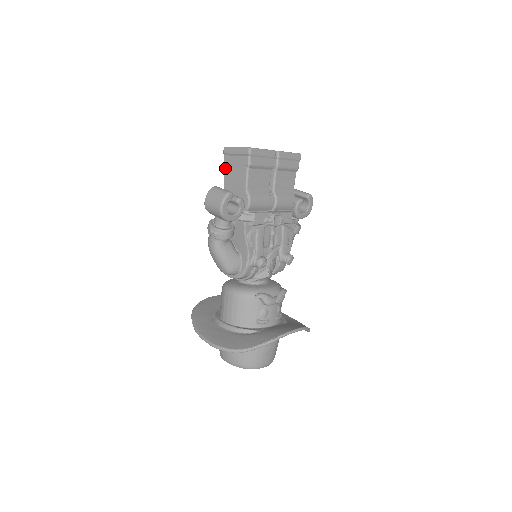
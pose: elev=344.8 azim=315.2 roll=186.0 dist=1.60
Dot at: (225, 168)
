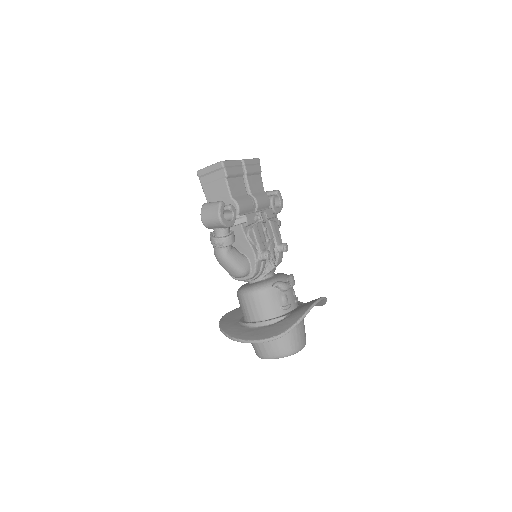
Dot at: (204, 189)
